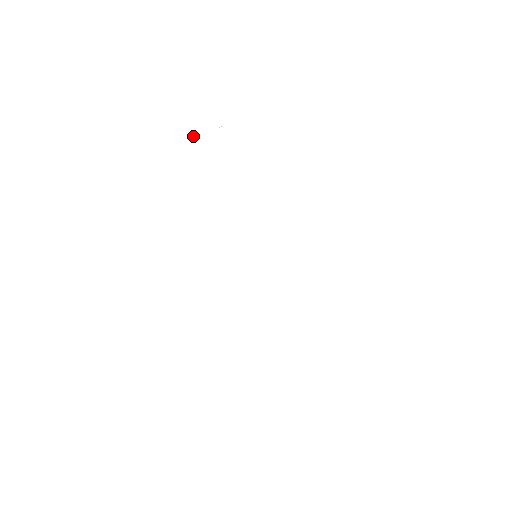
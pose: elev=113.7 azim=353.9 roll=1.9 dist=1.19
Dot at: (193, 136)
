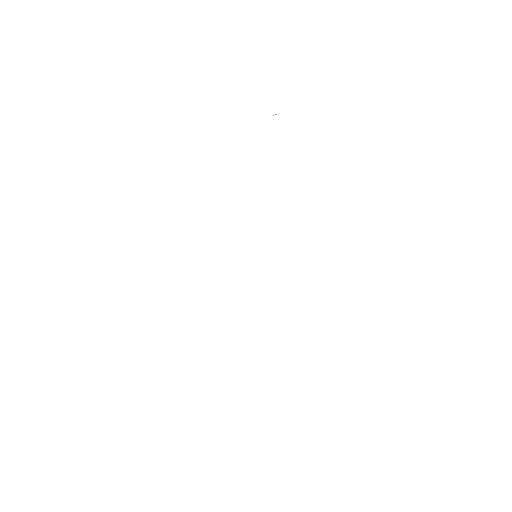
Dot at: occluded
